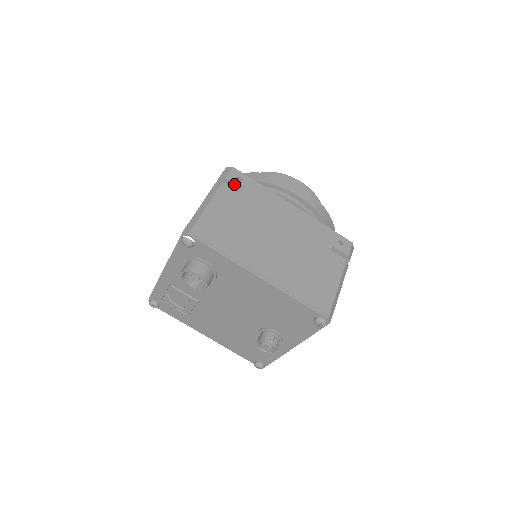
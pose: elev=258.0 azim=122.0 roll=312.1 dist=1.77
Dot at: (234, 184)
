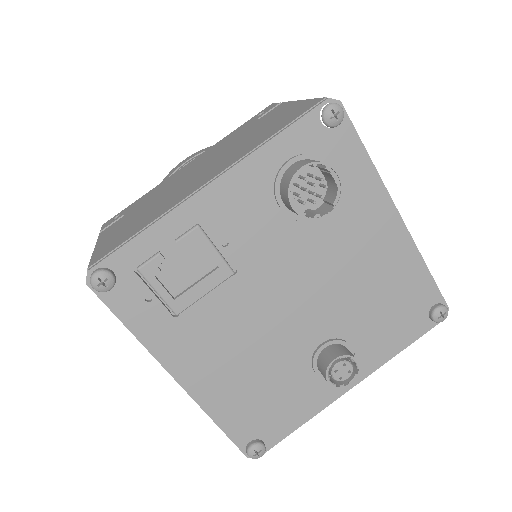
Dot at: occluded
